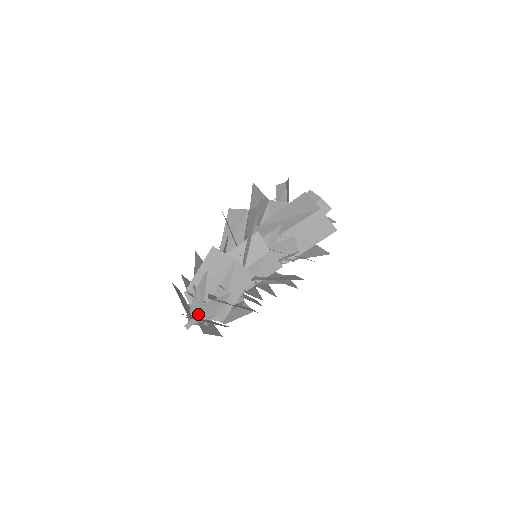
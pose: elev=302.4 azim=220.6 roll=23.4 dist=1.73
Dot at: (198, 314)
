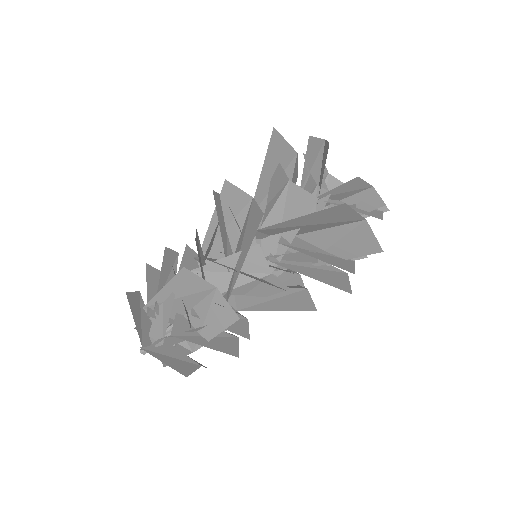
Dot at: (158, 344)
